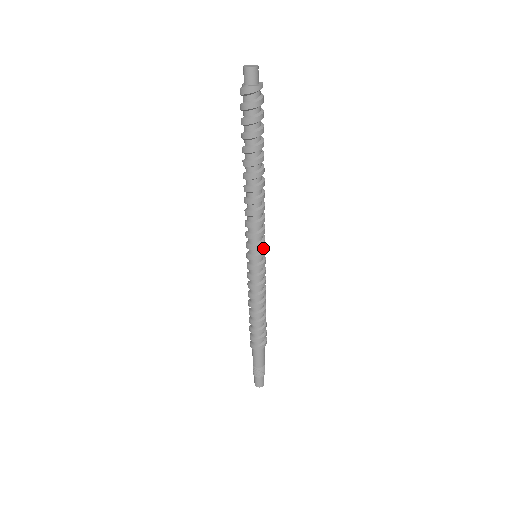
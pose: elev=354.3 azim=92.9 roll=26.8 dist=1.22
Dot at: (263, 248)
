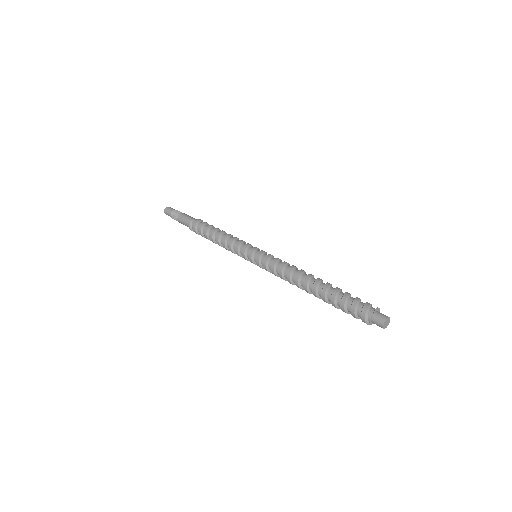
Dot at: occluded
